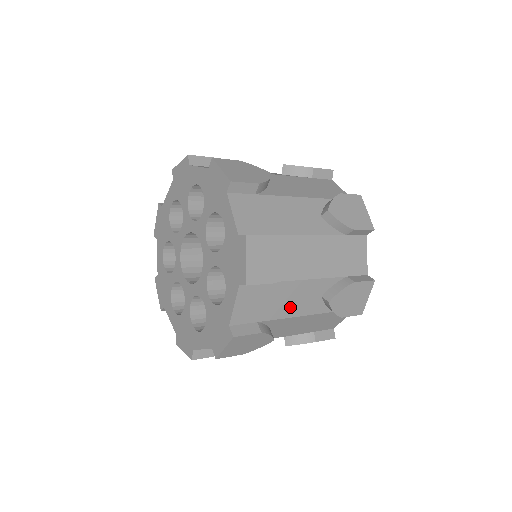
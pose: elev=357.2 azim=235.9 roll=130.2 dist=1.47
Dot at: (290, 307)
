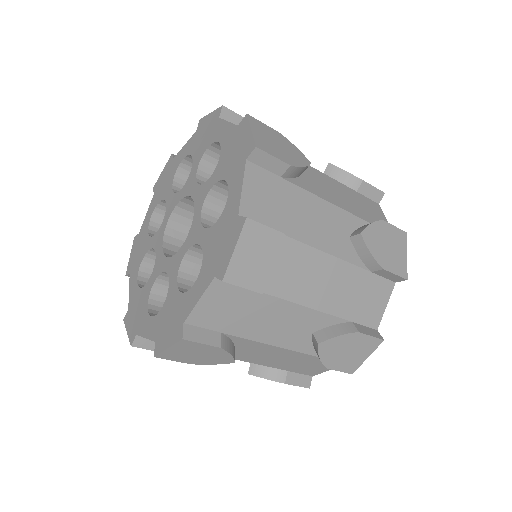
Dot at: (269, 330)
